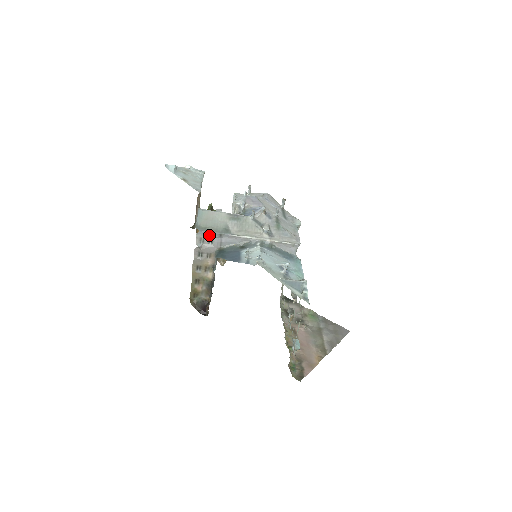
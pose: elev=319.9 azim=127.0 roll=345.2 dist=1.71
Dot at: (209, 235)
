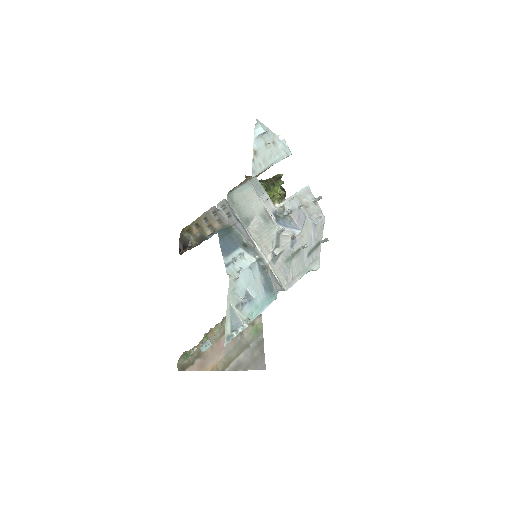
Dot at: (231, 210)
